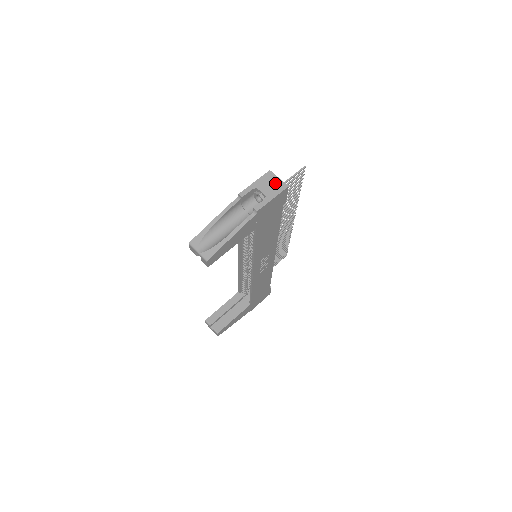
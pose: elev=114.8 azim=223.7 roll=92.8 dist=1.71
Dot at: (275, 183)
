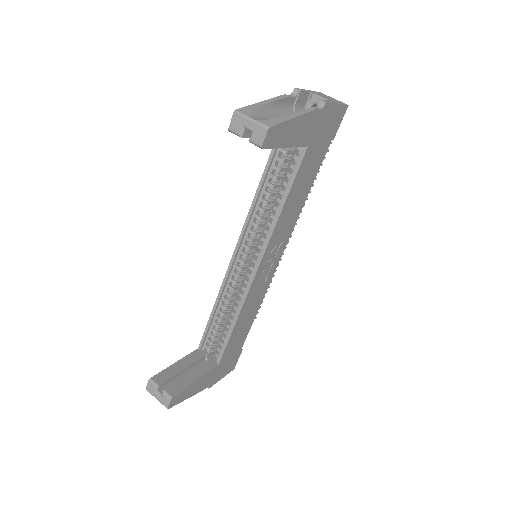
Dot at: (332, 98)
